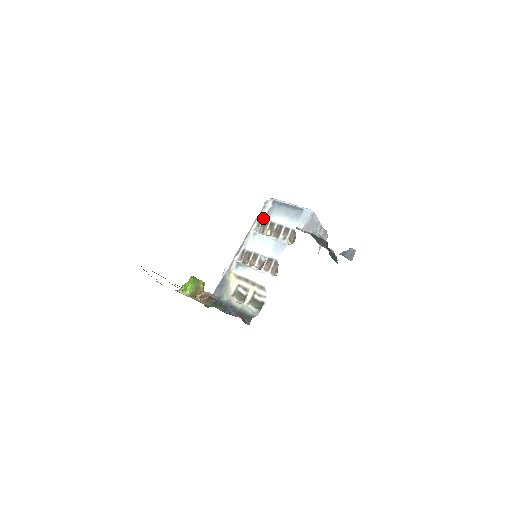
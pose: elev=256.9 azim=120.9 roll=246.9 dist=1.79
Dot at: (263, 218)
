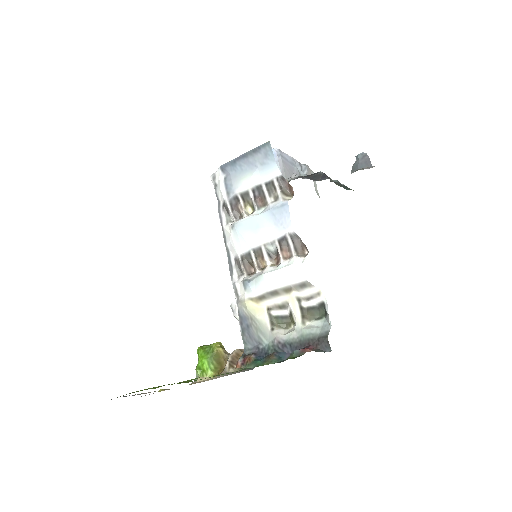
Dot at: (226, 199)
